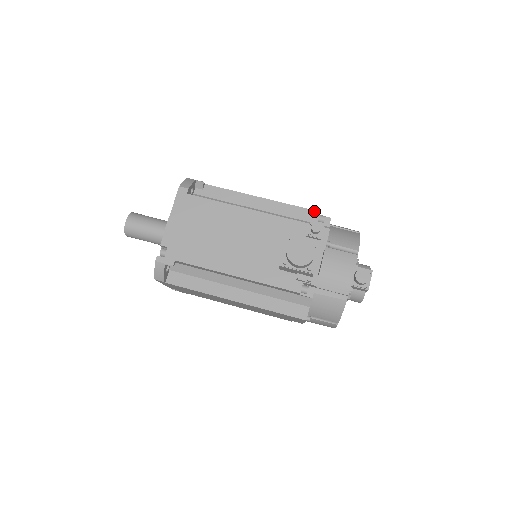
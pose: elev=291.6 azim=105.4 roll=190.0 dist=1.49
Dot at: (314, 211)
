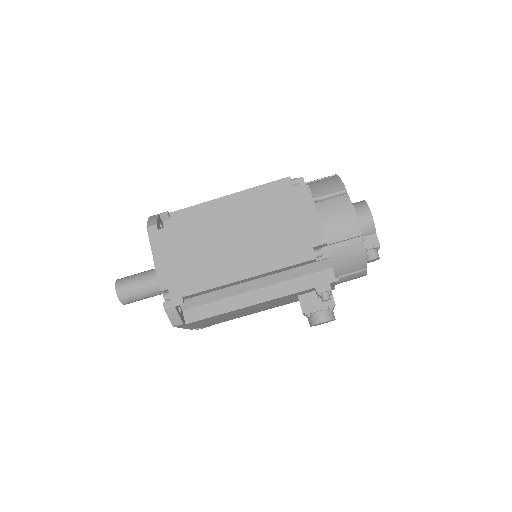
Dot at: (309, 261)
